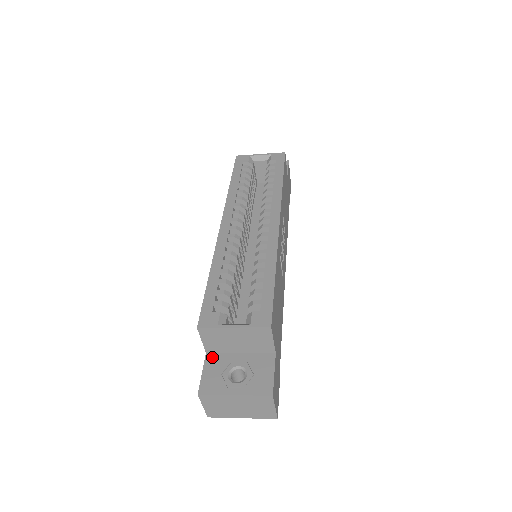
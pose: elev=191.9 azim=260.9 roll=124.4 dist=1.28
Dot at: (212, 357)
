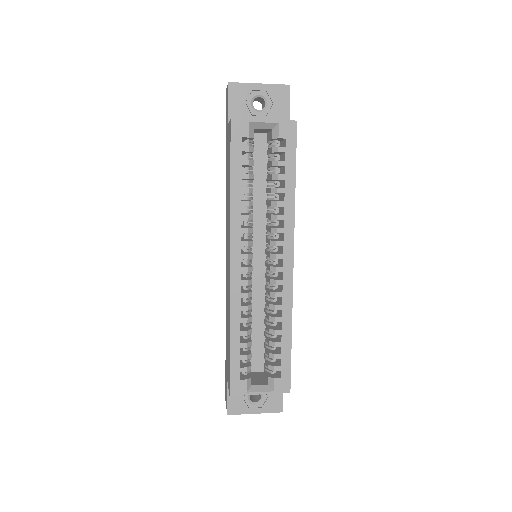
Dot at: occluded
